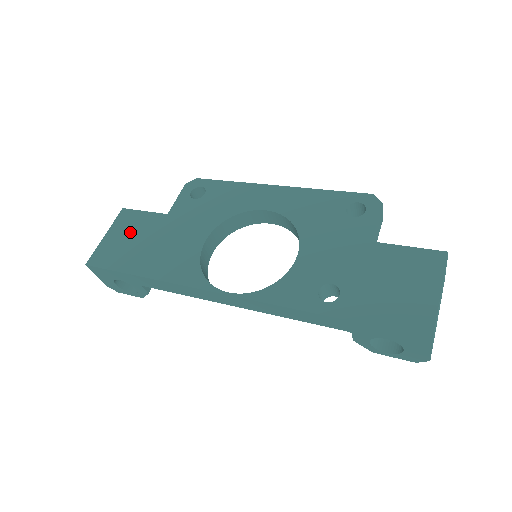
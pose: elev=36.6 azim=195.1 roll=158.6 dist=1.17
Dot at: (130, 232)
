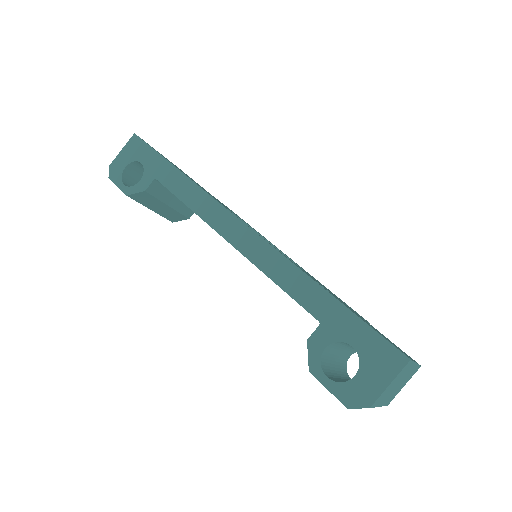
Dot at: occluded
